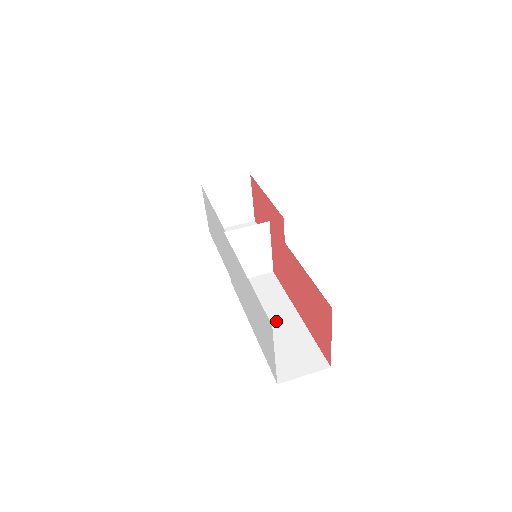
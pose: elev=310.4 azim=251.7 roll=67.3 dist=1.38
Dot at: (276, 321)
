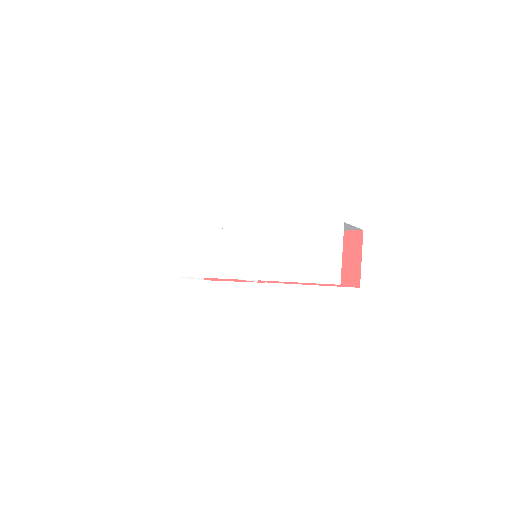
Dot at: occluded
